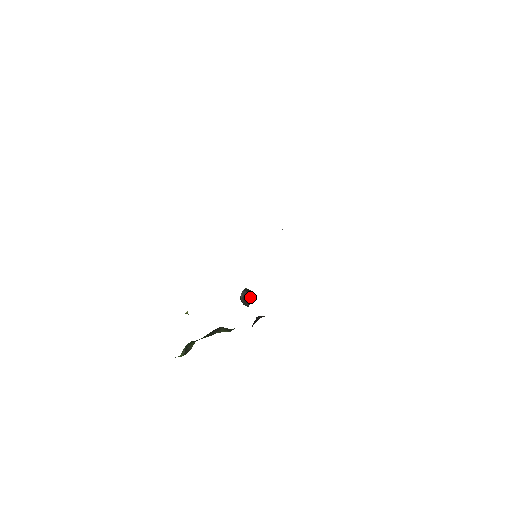
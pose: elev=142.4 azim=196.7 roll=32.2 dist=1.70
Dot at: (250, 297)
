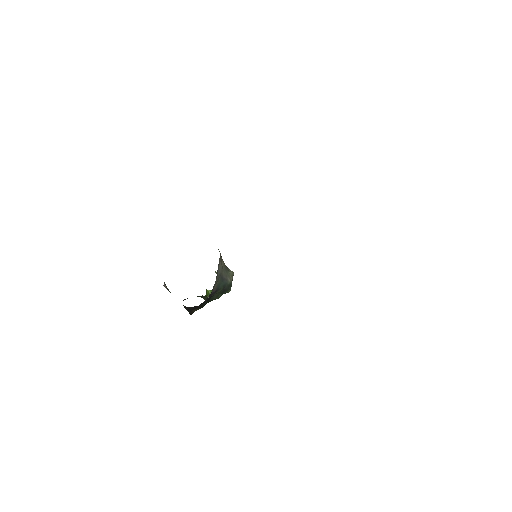
Dot at: occluded
